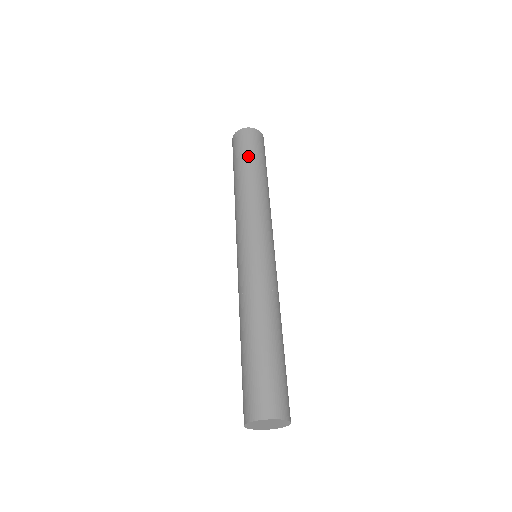
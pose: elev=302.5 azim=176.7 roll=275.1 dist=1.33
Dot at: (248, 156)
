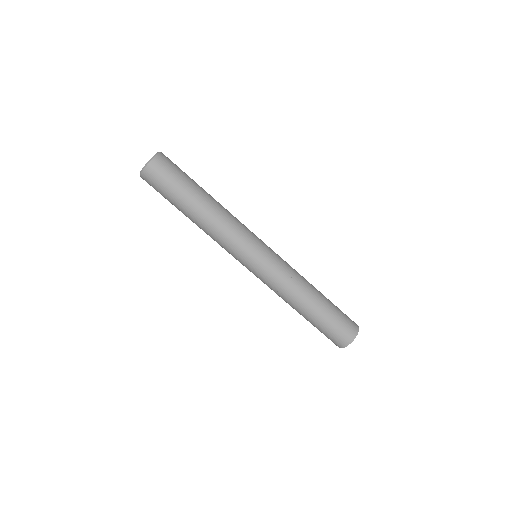
Dot at: (173, 200)
